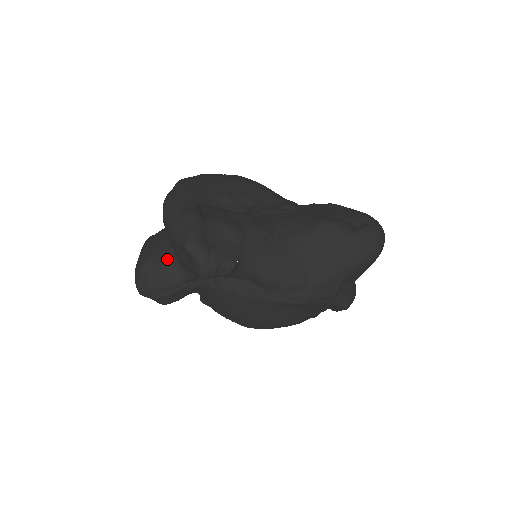
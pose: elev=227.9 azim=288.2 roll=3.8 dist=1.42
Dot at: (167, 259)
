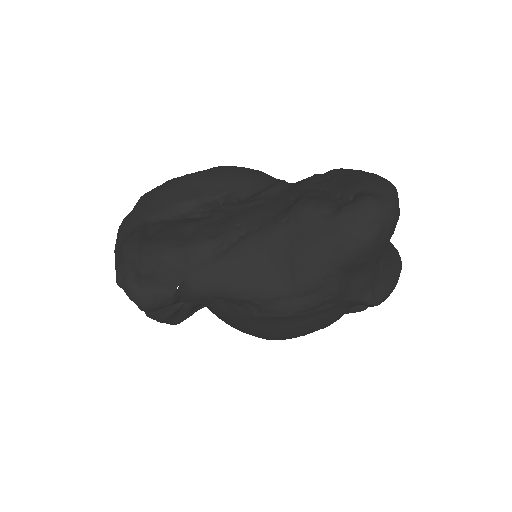
Dot at: occluded
